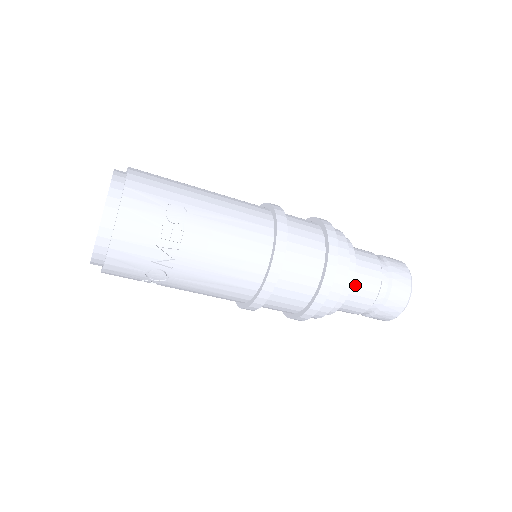
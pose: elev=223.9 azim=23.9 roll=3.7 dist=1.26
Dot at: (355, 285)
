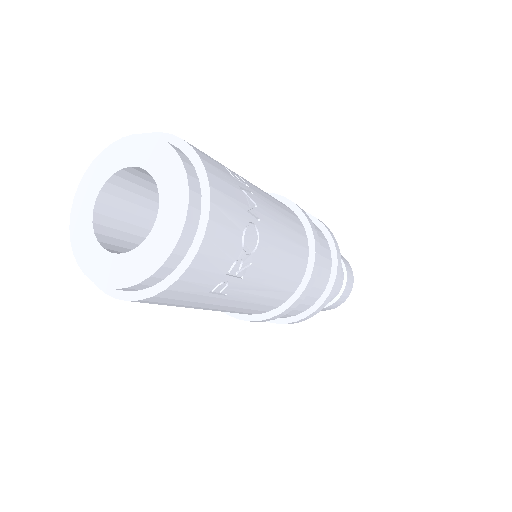
Dot at: occluded
